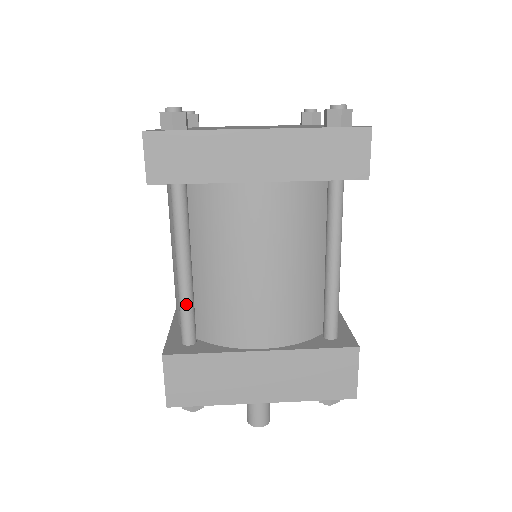
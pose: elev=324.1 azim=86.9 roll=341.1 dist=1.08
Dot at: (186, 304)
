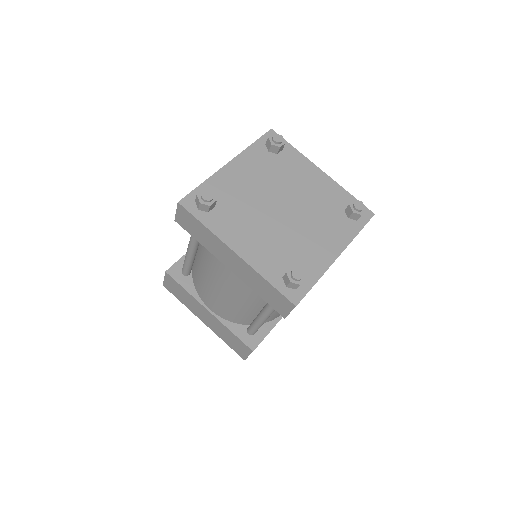
Dot at: (186, 263)
